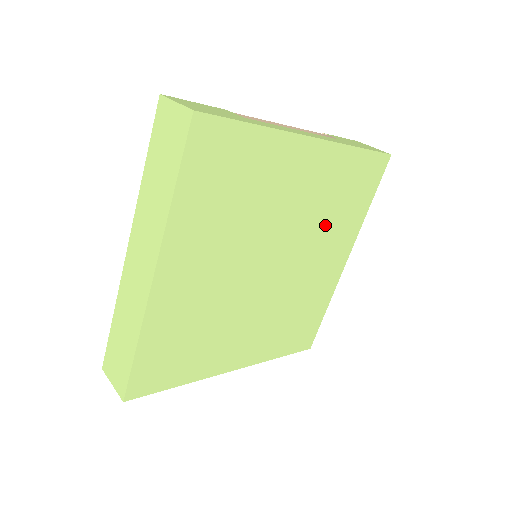
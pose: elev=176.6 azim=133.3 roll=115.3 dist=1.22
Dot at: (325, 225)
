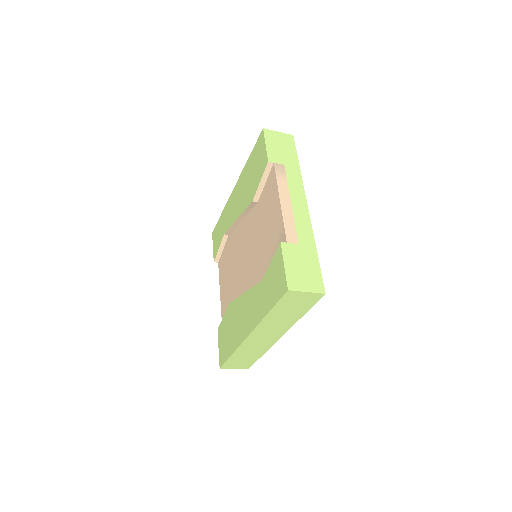
Dot at: occluded
